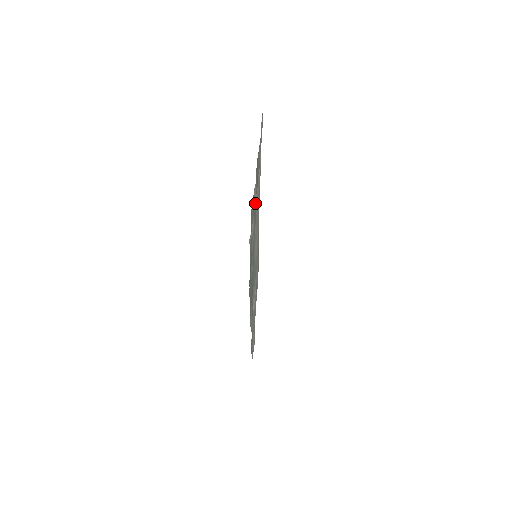
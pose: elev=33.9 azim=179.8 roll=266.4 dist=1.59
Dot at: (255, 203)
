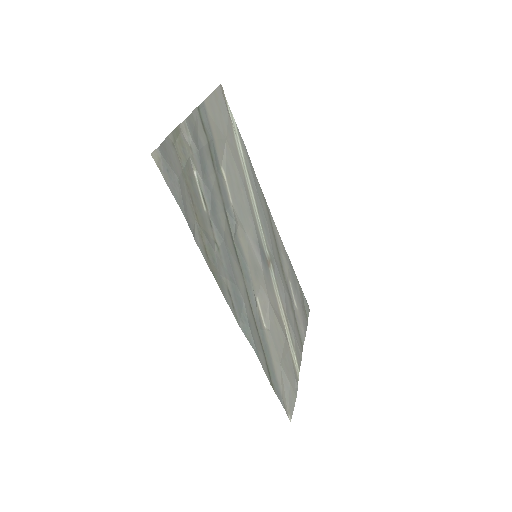
Dot at: (193, 147)
